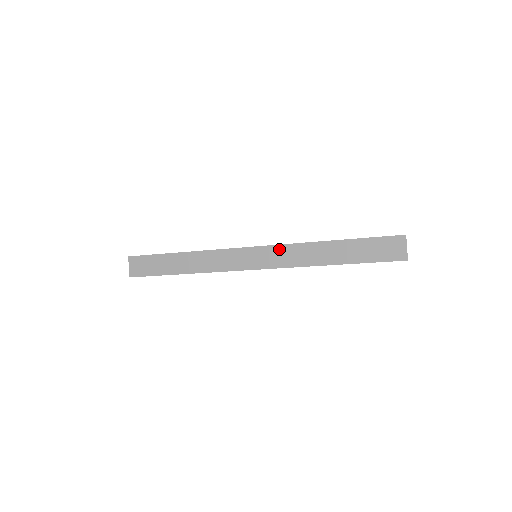
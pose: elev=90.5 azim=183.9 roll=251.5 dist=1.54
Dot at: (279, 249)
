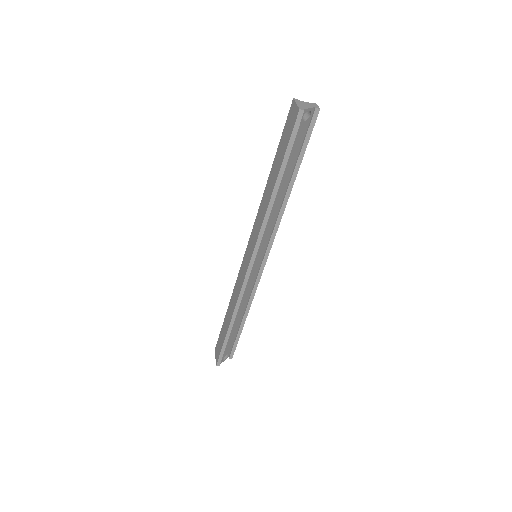
Dot at: (254, 228)
